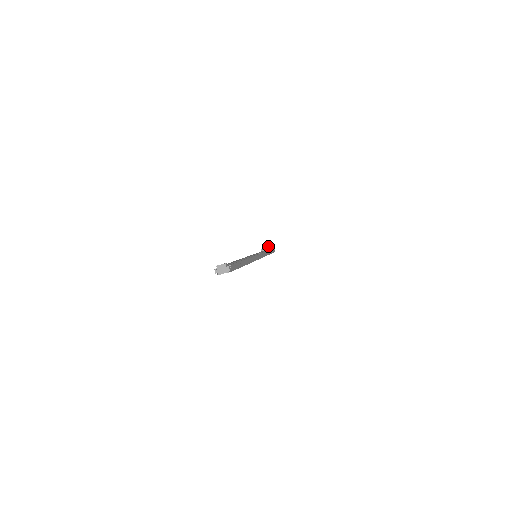
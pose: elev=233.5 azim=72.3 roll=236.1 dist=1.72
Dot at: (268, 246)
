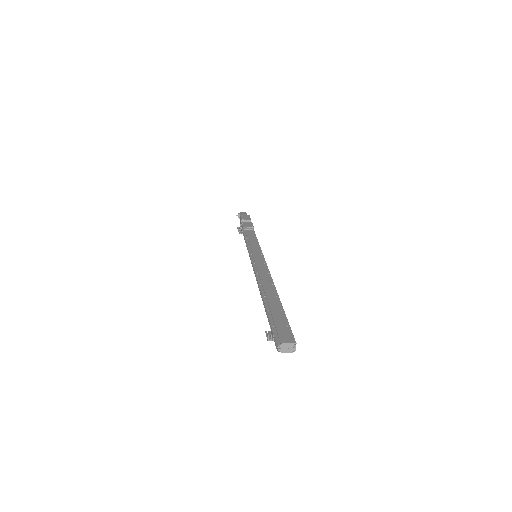
Dot at: (247, 219)
